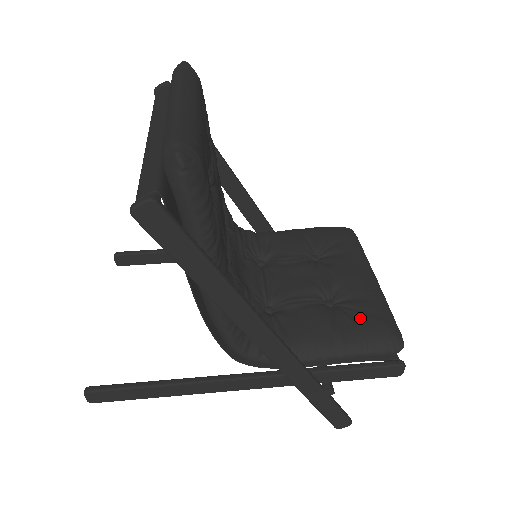
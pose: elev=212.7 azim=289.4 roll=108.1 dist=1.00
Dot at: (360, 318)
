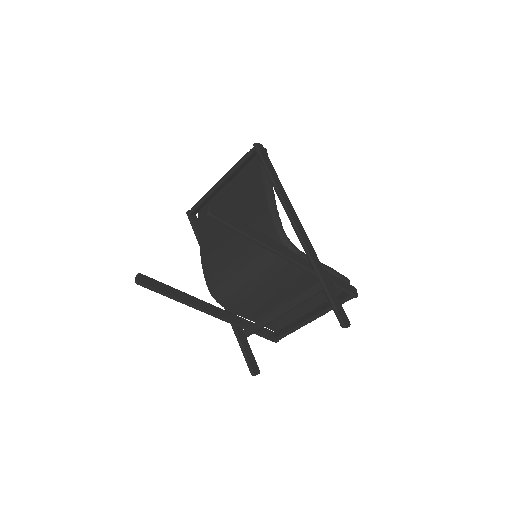
Dot at: occluded
